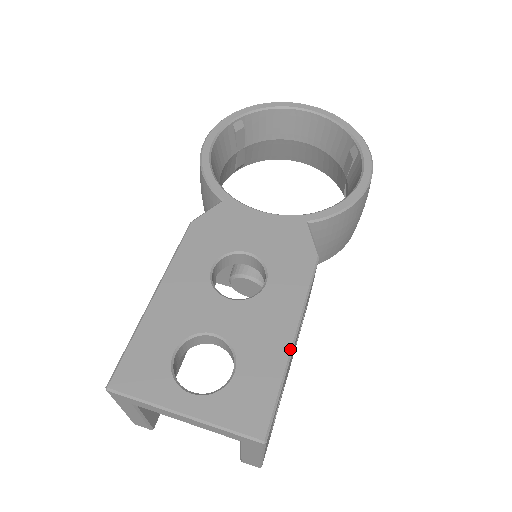
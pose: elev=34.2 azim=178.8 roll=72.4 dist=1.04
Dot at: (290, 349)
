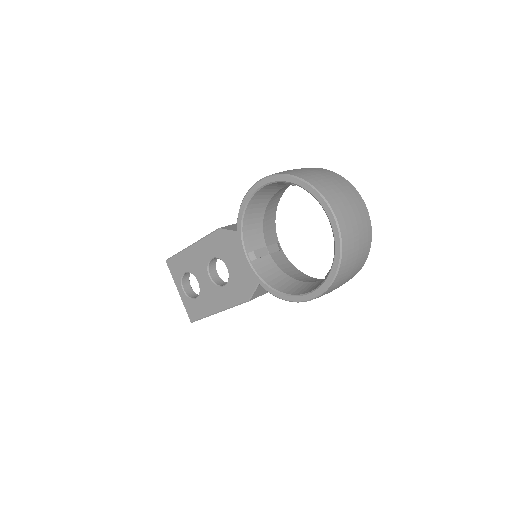
Dot at: (213, 313)
